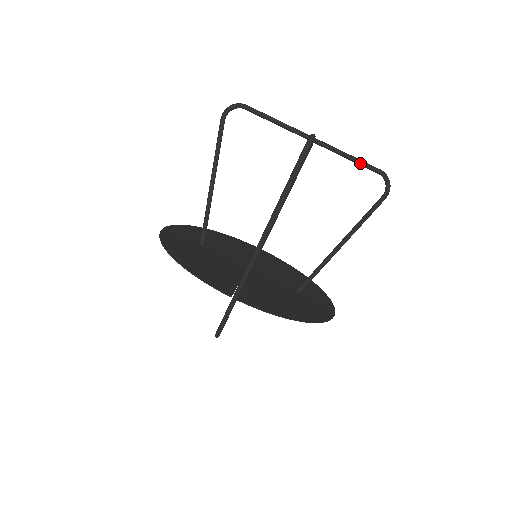
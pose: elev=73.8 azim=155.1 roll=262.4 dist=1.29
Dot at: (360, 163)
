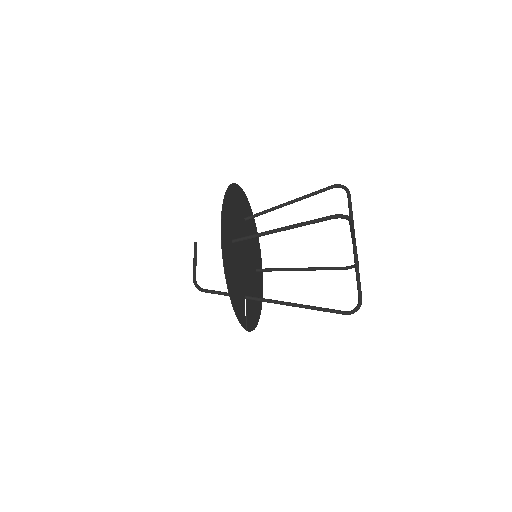
Dot at: occluded
